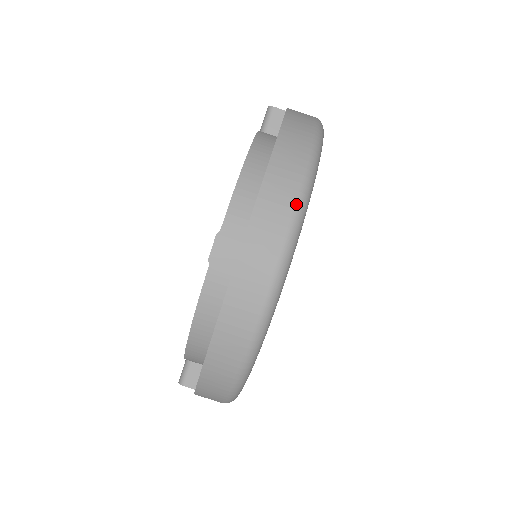
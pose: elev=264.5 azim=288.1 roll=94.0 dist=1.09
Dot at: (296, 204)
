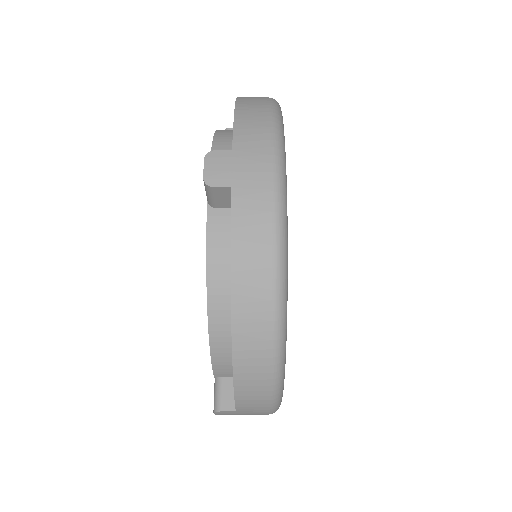
Dot at: (271, 398)
